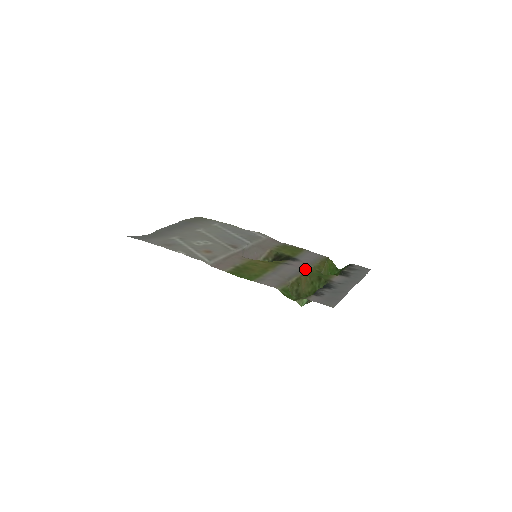
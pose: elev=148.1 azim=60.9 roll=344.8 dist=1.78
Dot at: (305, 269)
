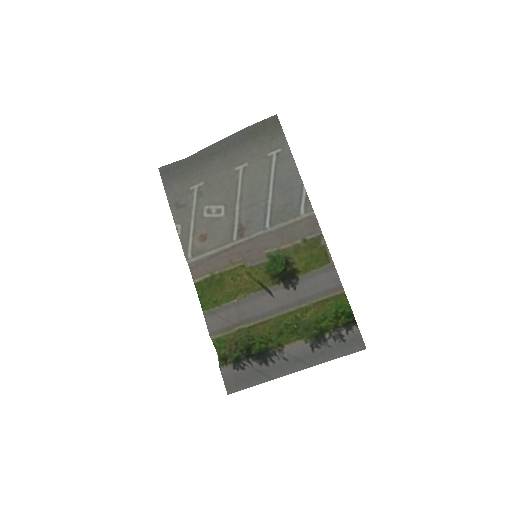
Dot at: (278, 312)
